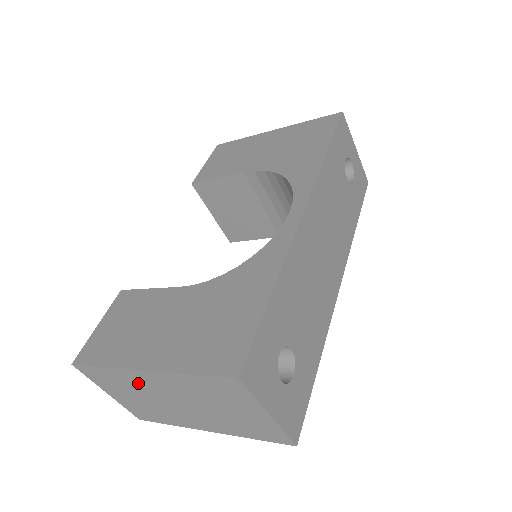
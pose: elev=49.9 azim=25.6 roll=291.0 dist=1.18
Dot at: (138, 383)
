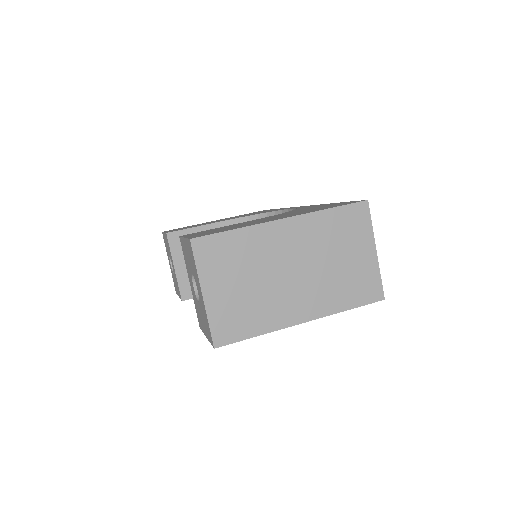
Dot at: (264, 247)
